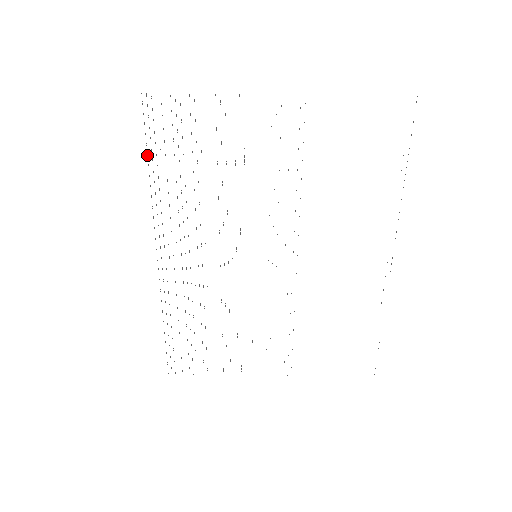
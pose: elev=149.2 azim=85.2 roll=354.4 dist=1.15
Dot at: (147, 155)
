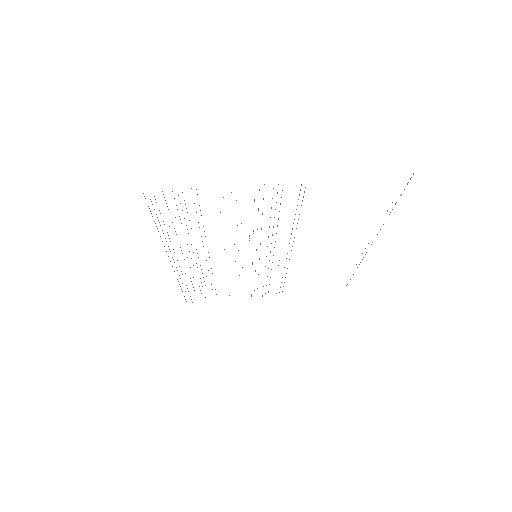
Dot at: occluded
